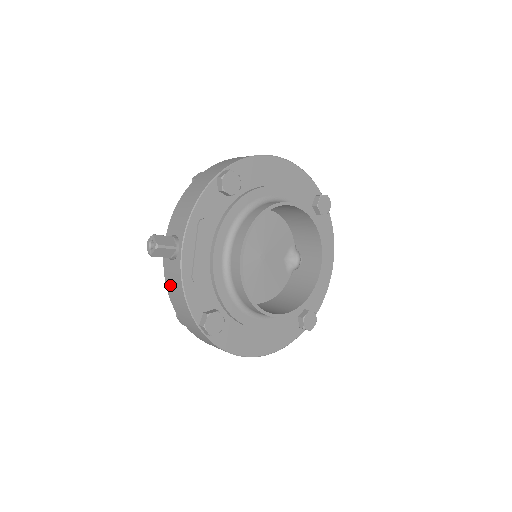
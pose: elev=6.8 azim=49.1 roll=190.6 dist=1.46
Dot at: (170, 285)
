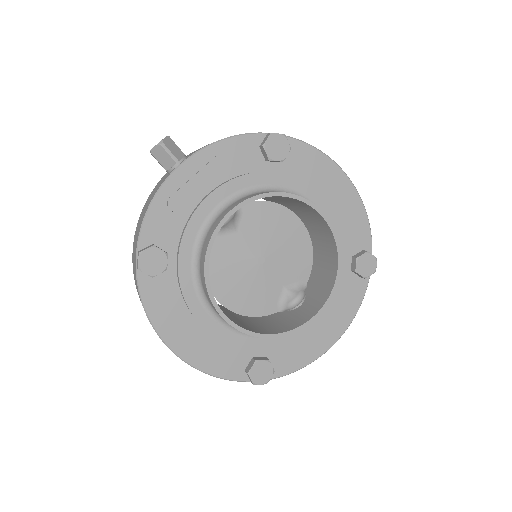
Dot at: (148, 200)
